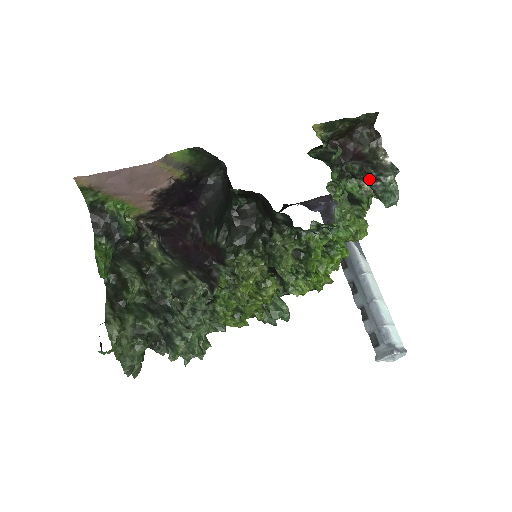
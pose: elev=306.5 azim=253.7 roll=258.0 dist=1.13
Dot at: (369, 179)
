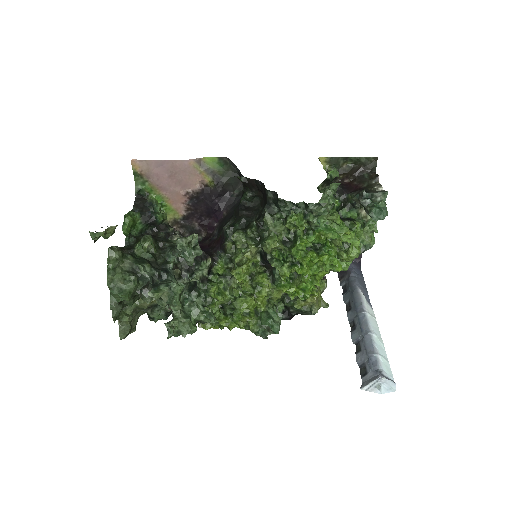
Dot at: occluded
